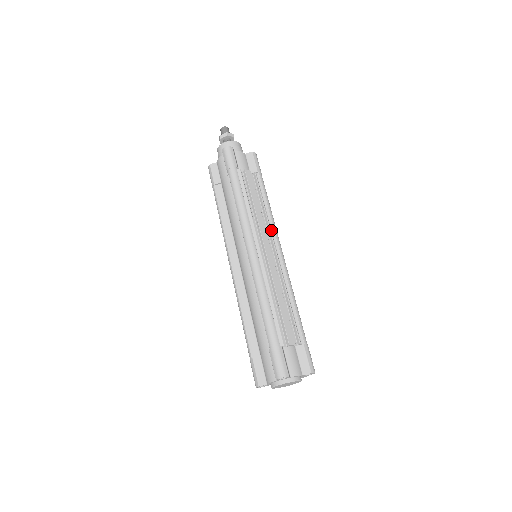
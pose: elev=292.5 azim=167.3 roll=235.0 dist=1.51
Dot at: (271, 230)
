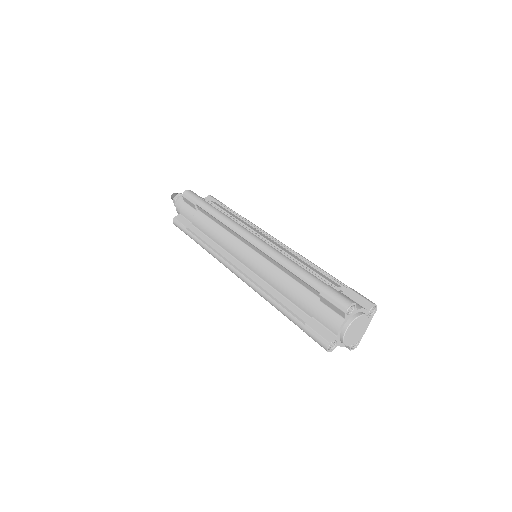
Dot at: (259, 231)
